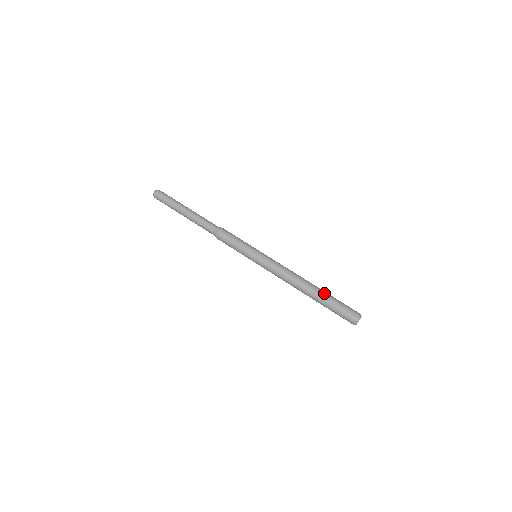
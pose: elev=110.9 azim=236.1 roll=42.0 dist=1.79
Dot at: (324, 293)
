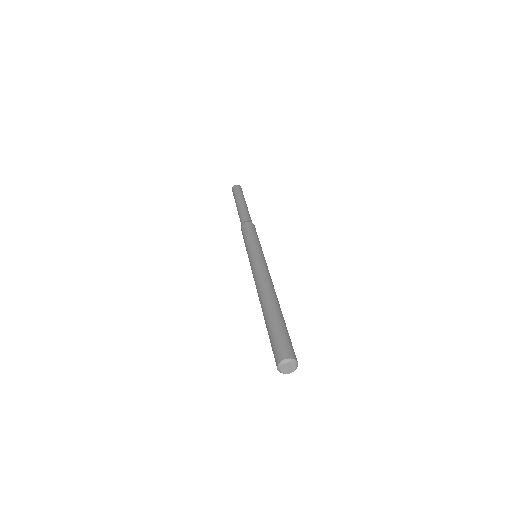
Dot at: (281, 314)
